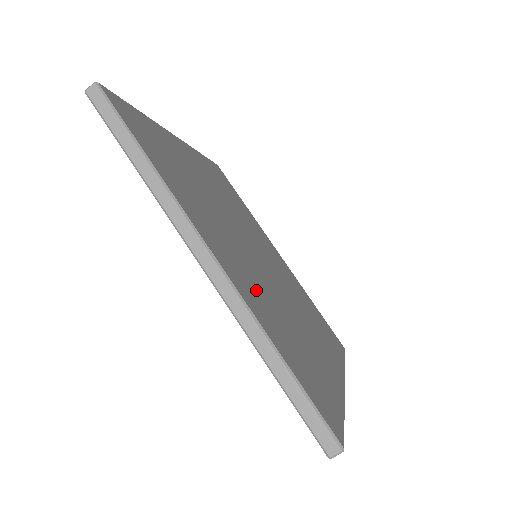
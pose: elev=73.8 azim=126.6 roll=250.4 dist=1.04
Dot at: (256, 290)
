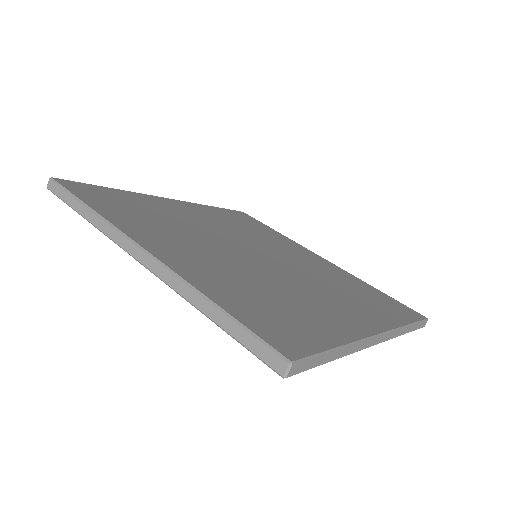
Dot at: (214, 269)
